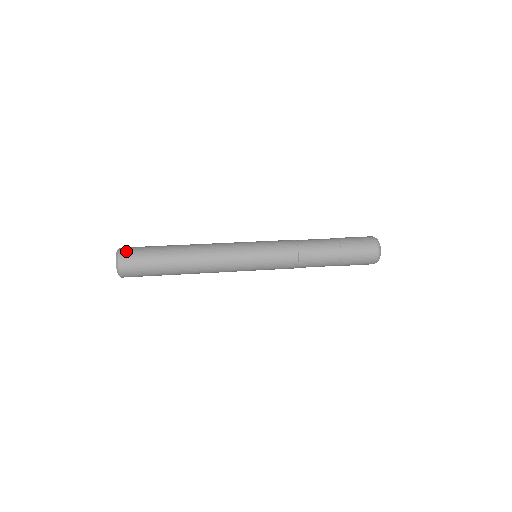
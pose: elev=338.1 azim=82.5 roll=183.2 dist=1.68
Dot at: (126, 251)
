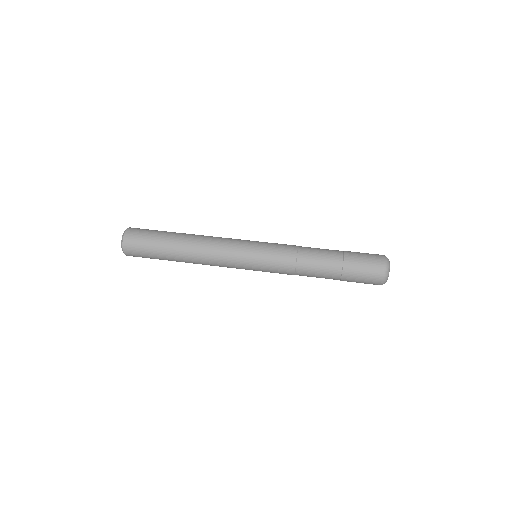
Dot at: (135, 228)
